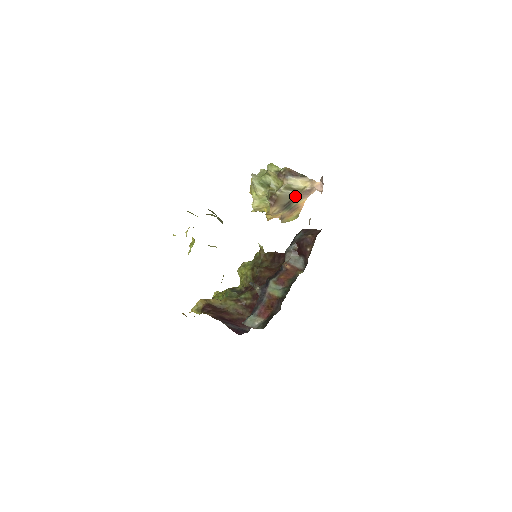
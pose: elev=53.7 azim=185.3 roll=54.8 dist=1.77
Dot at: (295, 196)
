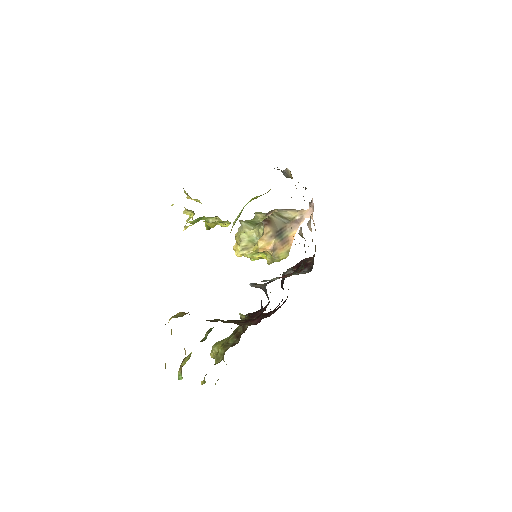
Dot at: (286, 225)
